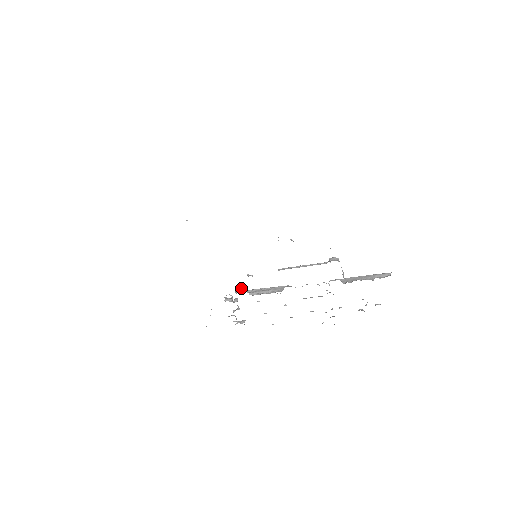
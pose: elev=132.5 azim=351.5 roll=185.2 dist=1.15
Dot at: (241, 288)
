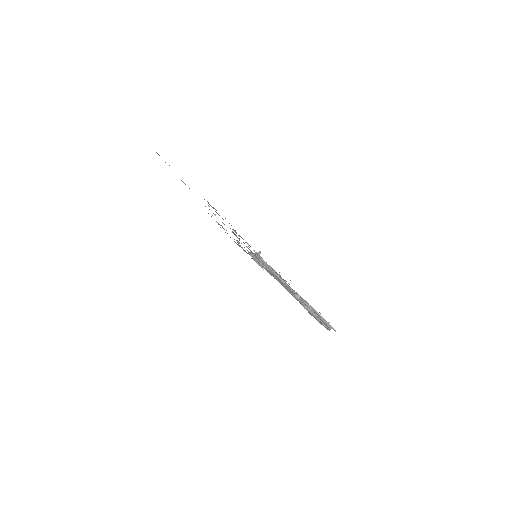
Dot at: (257, 256)
